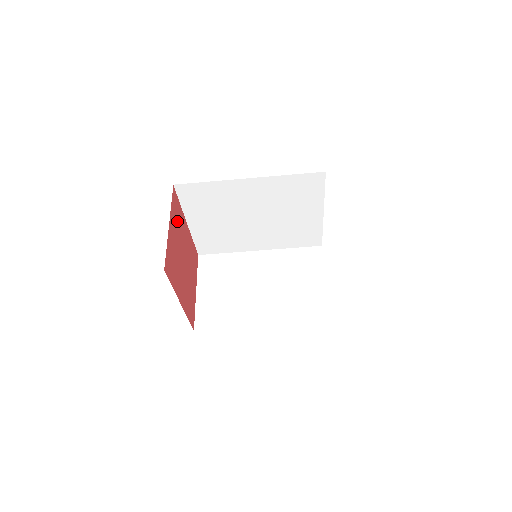
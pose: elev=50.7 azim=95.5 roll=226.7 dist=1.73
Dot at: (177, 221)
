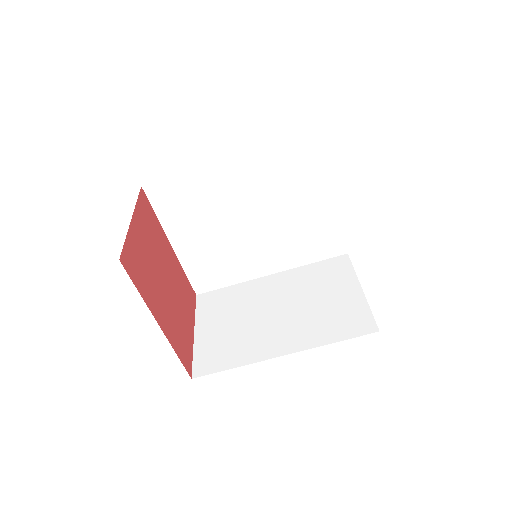
Dot at: (150, 228)
